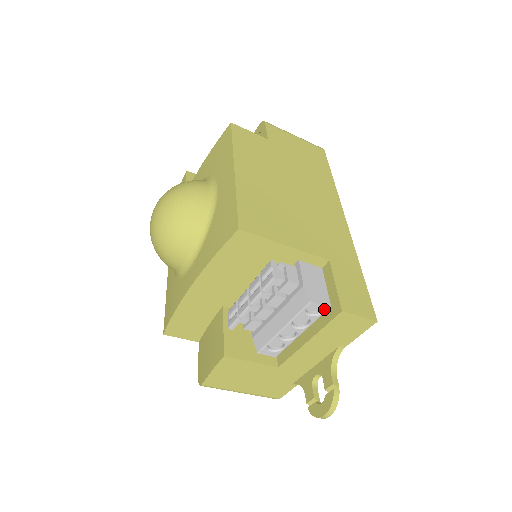
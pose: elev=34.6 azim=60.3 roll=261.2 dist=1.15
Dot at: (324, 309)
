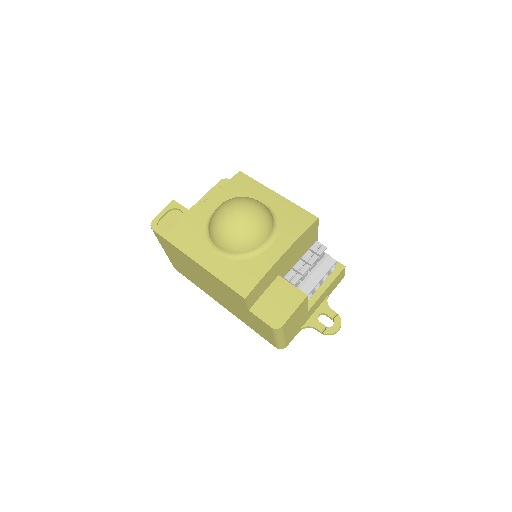
Dot at: (334, 268)
